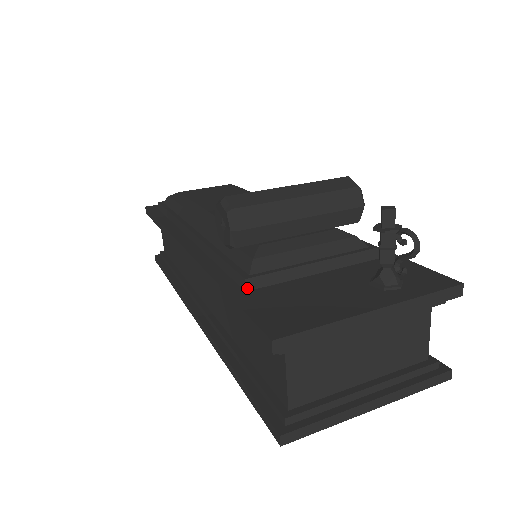
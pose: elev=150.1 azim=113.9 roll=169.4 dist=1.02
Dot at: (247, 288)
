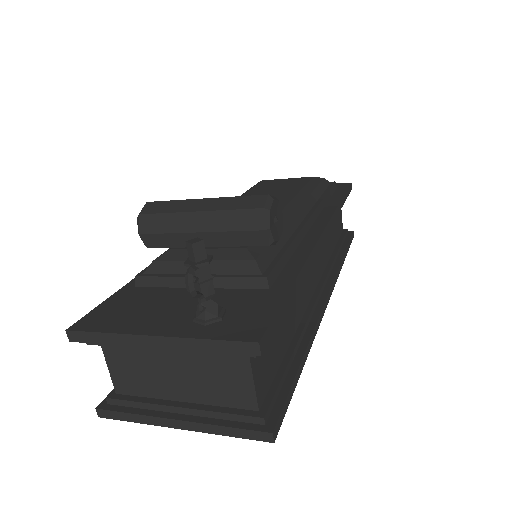
Dot at: (137, 284)
